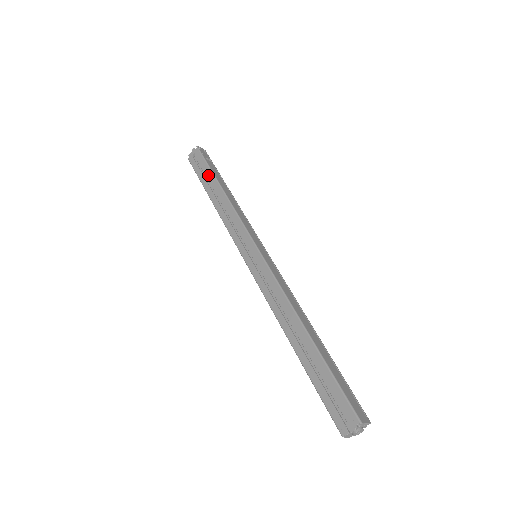
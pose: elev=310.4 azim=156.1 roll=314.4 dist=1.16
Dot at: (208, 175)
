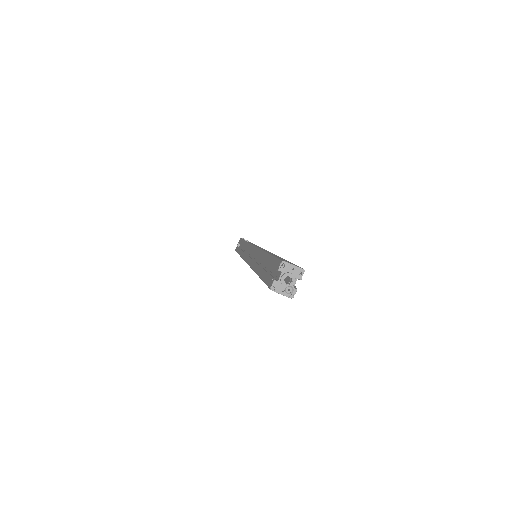
Dot at: occluded
